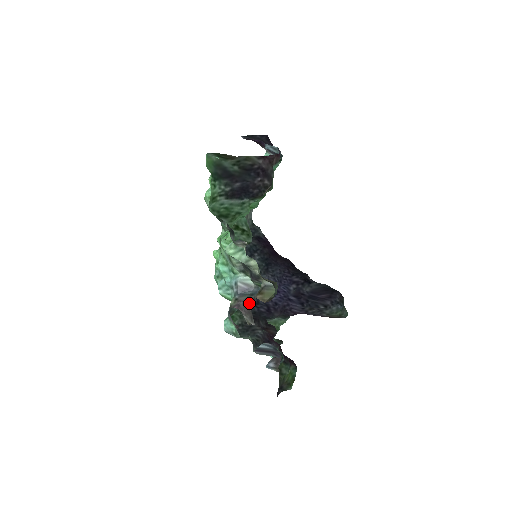
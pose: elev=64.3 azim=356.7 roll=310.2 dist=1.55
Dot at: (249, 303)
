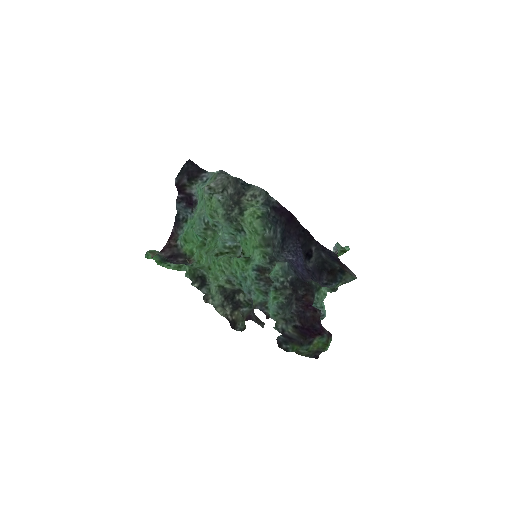
Dot at: (251, 316)
